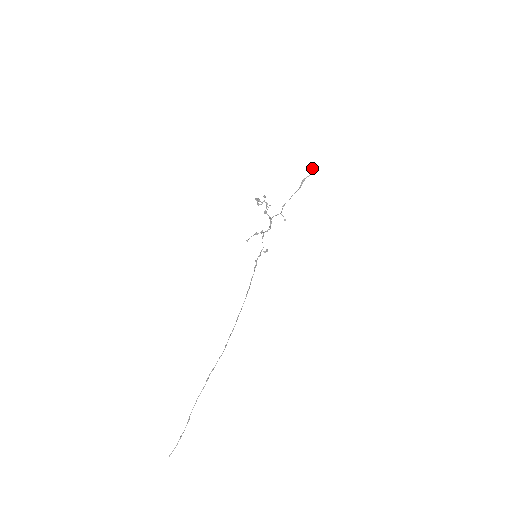
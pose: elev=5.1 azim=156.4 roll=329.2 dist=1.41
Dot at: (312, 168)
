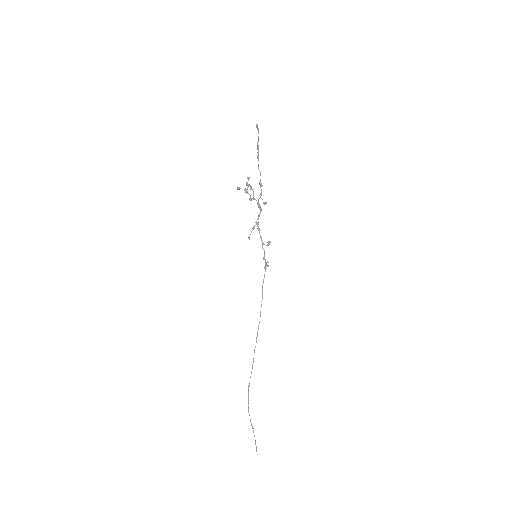
Dot at: (256, 127)
